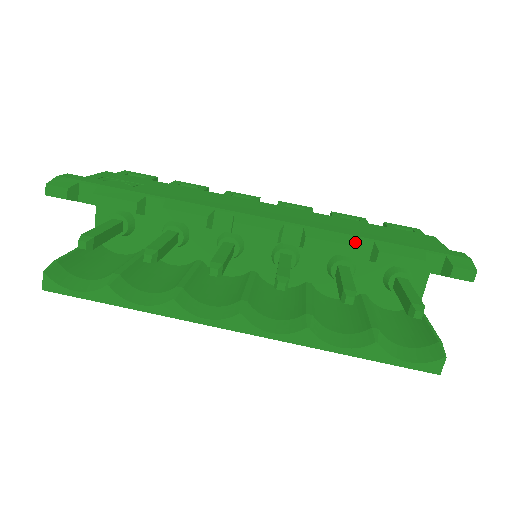
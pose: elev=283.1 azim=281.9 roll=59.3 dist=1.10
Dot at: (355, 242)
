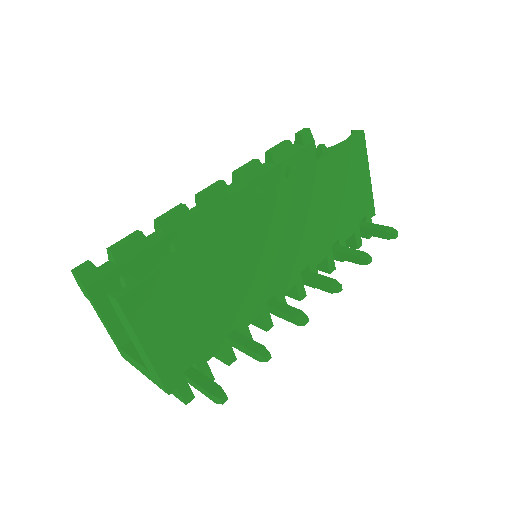
Dot at: occluded
